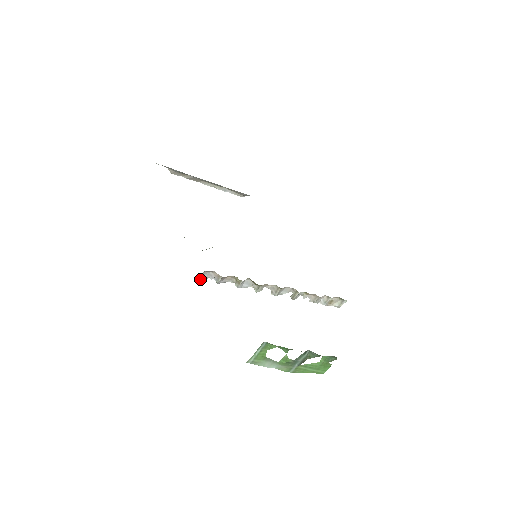
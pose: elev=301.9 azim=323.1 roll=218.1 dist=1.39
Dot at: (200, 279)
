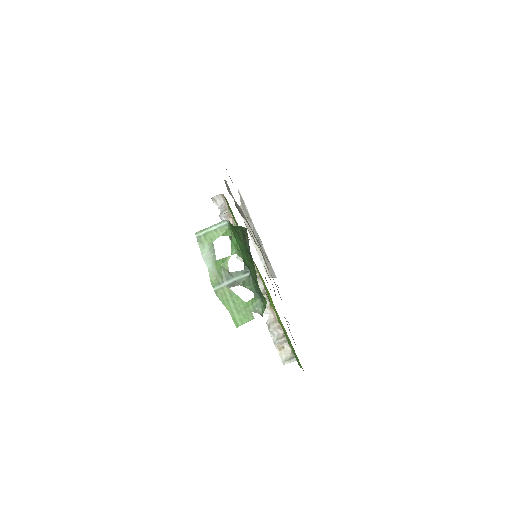
Dot at: (213, 199)
